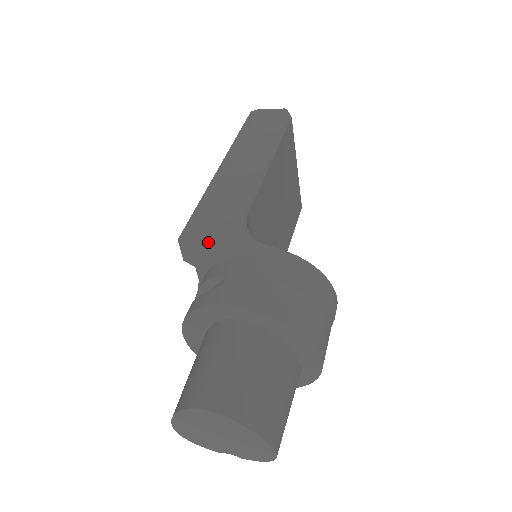
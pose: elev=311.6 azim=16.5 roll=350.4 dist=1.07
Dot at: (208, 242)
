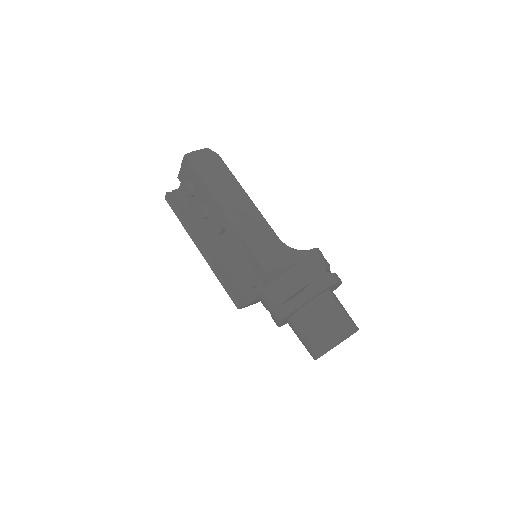
Dot at: (285, 265)
